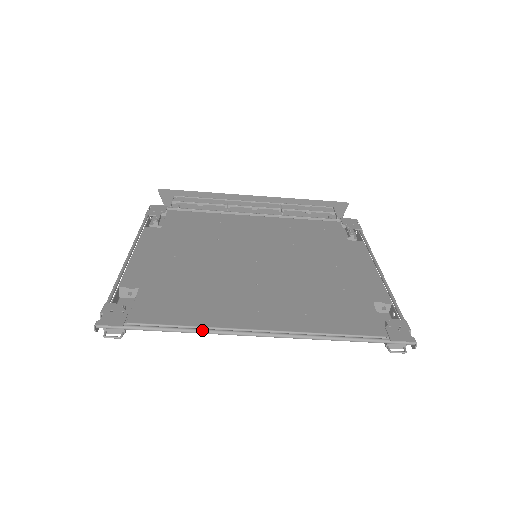
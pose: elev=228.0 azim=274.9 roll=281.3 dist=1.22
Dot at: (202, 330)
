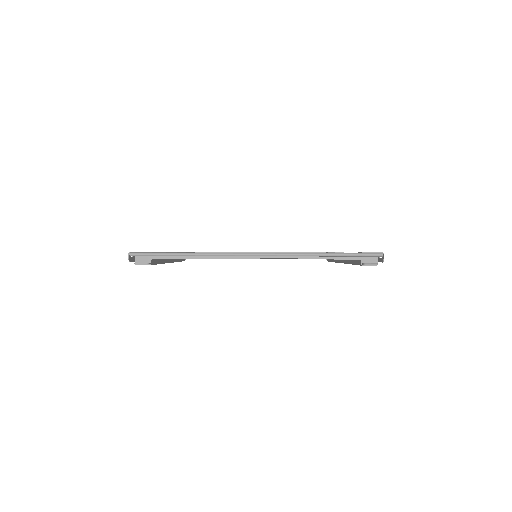
Dot at: (211, 253)
